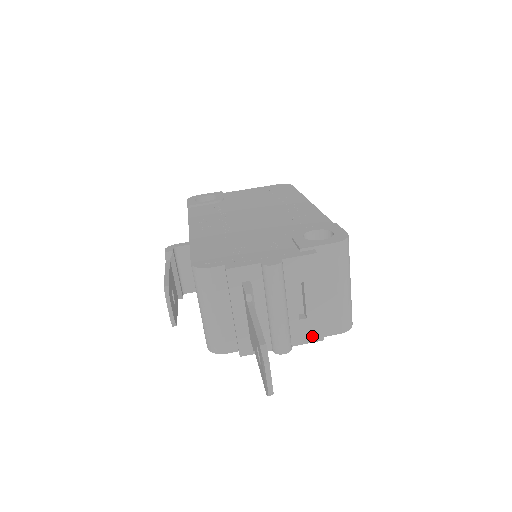
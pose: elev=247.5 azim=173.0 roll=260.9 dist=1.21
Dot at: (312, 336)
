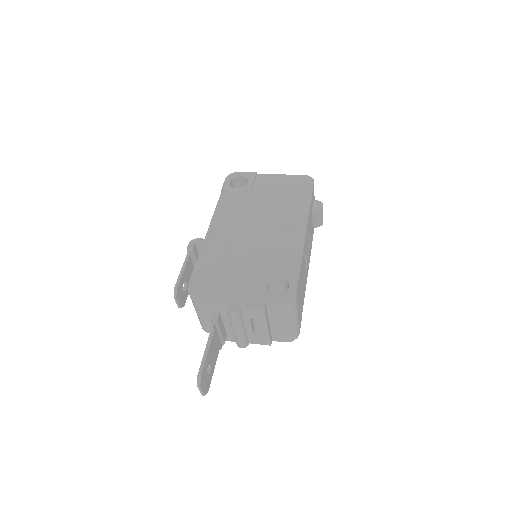
Dot at: (263, 342)
